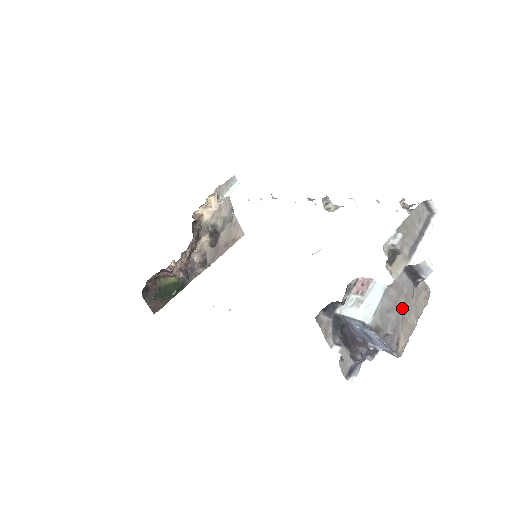
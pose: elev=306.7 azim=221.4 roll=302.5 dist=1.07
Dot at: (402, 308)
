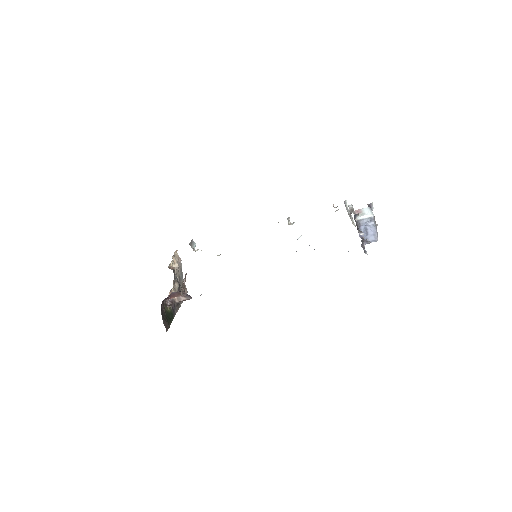
Dot at: occluded
